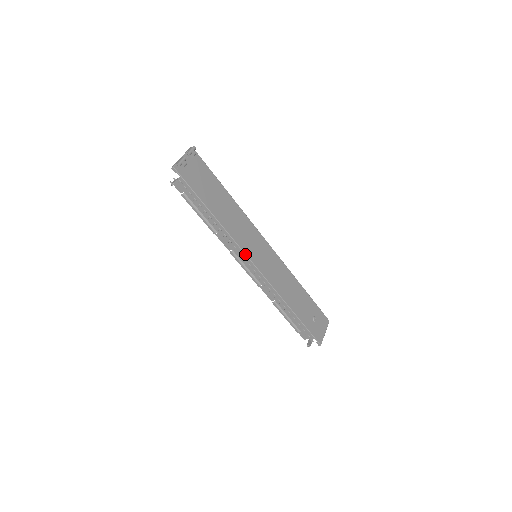
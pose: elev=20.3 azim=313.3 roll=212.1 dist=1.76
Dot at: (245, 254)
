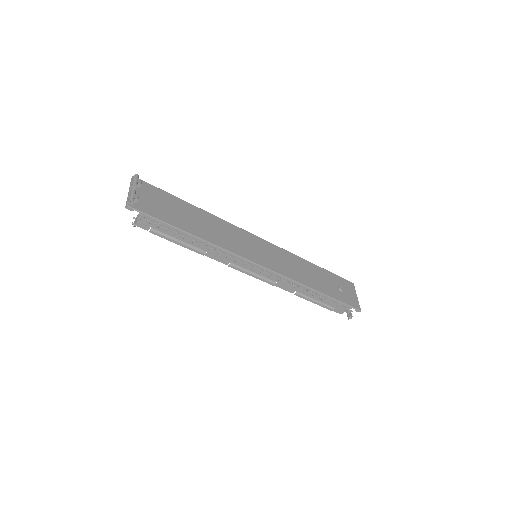
Dot at: (246, 259)
